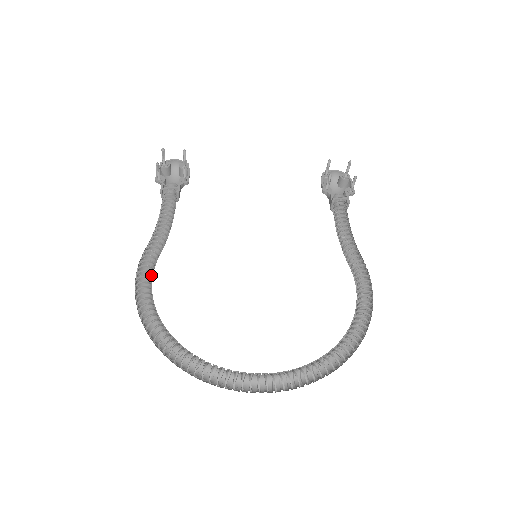
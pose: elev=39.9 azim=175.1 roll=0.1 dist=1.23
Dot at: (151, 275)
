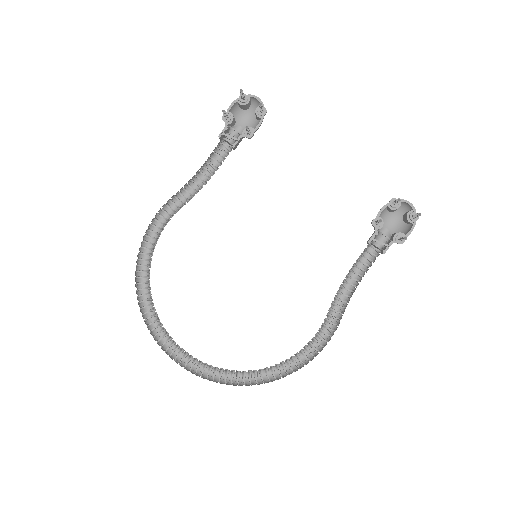
Dot at: (165, 224)
